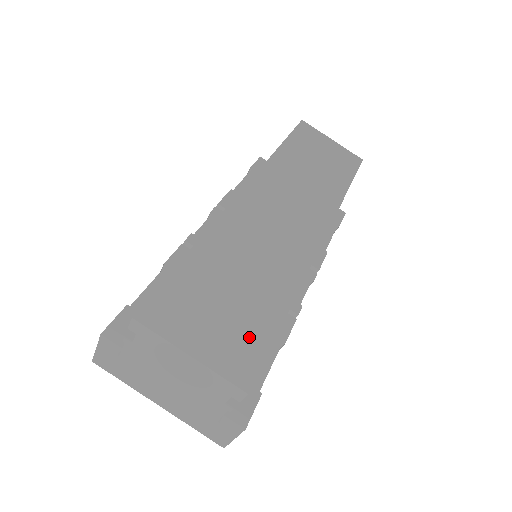
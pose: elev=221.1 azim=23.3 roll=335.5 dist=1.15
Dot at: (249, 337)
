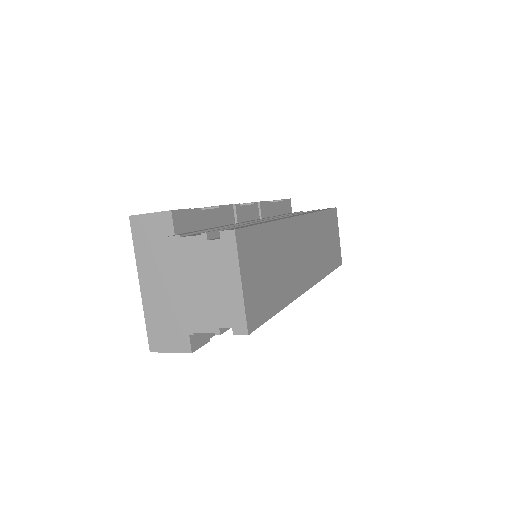
Dot at: (263, 304)
